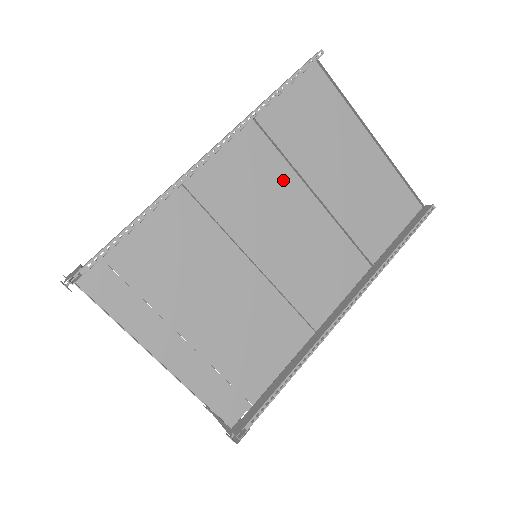
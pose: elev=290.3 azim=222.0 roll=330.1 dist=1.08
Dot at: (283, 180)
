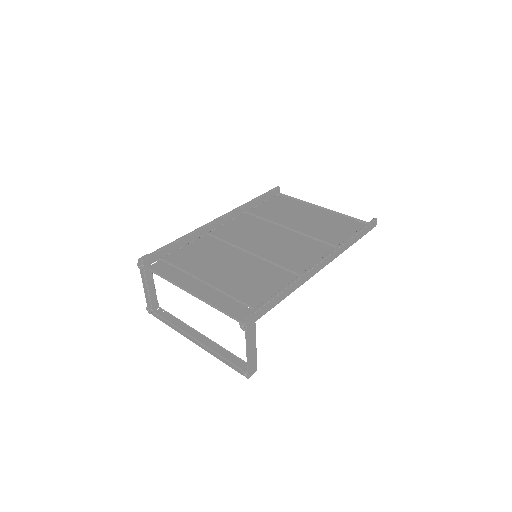
Dot at: (267, 227)
